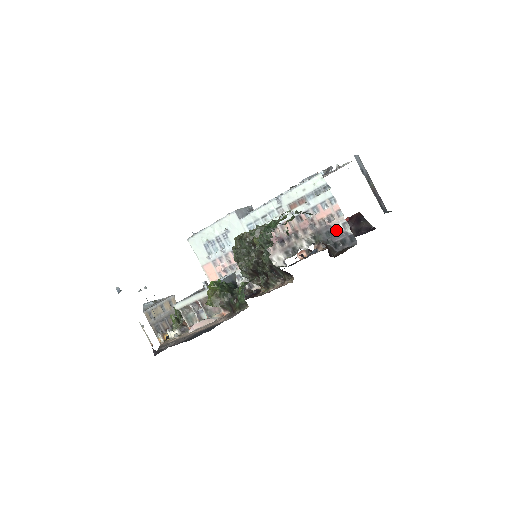
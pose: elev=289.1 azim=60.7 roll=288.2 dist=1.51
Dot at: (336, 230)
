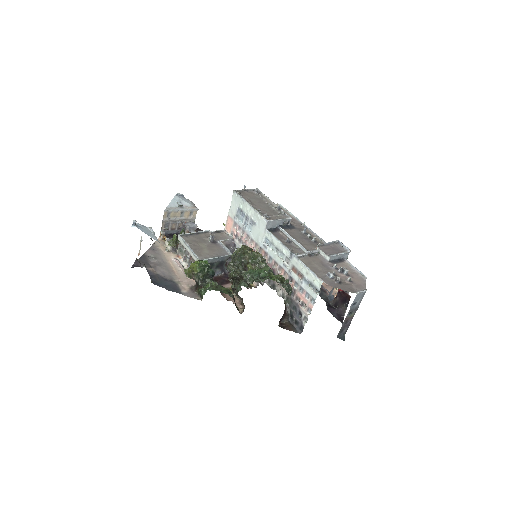
Dot at: (300, 313)
